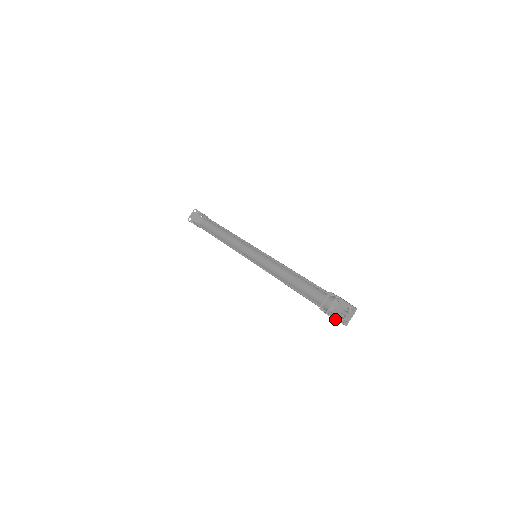
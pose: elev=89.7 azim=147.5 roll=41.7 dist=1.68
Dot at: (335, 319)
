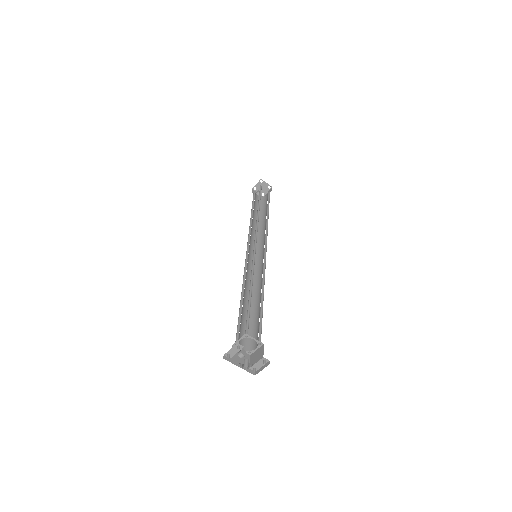
Dot at: occluded
